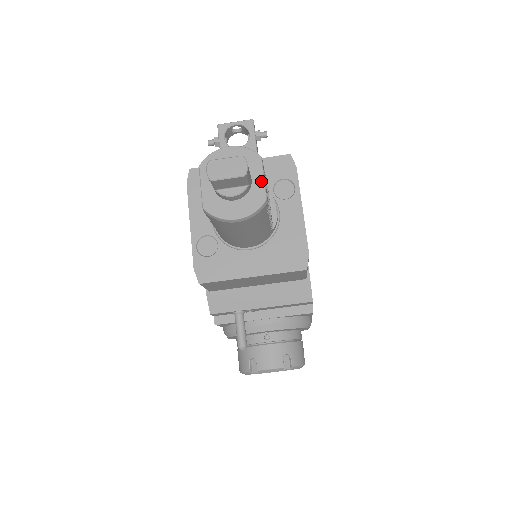
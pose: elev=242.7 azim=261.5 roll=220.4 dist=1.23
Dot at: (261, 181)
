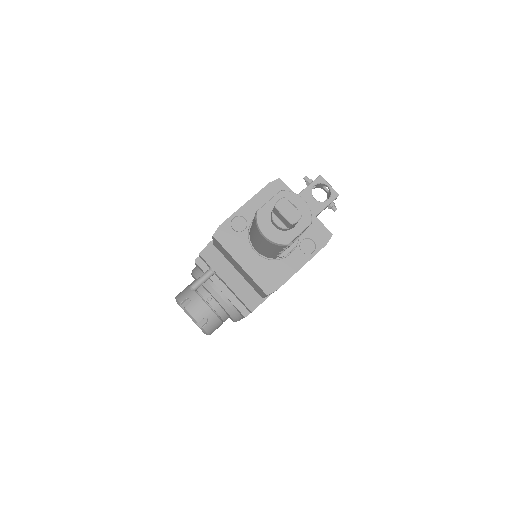
Dot at: (297, 234)
